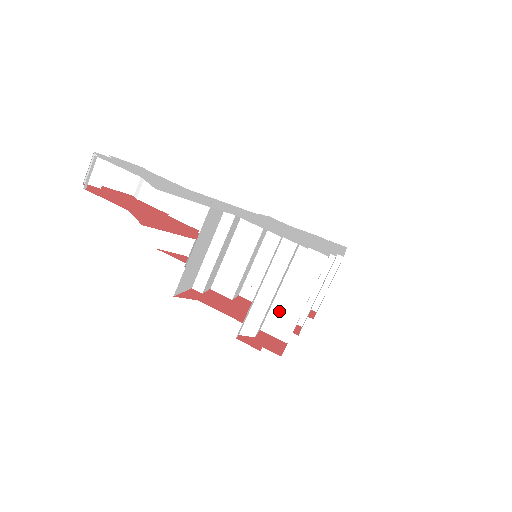
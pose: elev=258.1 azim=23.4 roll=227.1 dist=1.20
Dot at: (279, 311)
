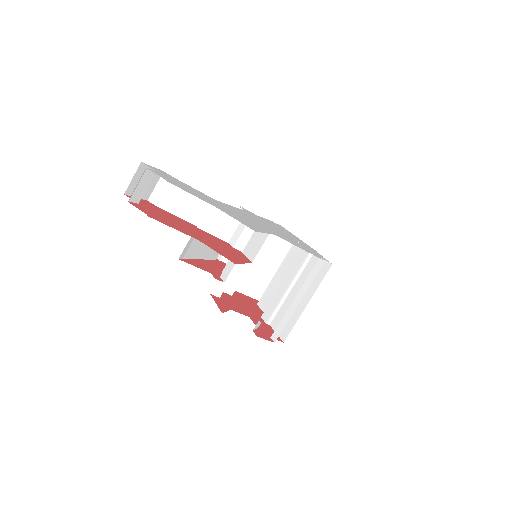
Dot at: occluded
